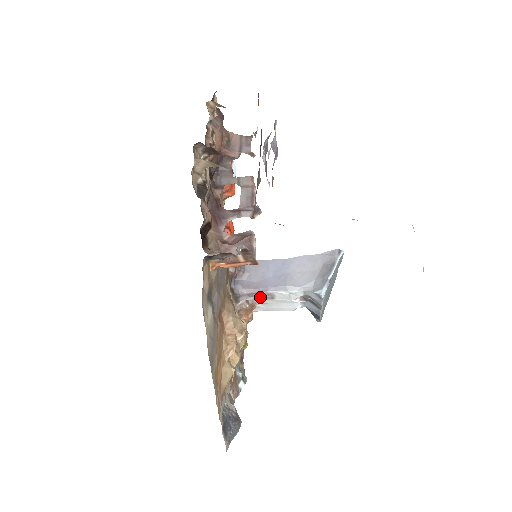
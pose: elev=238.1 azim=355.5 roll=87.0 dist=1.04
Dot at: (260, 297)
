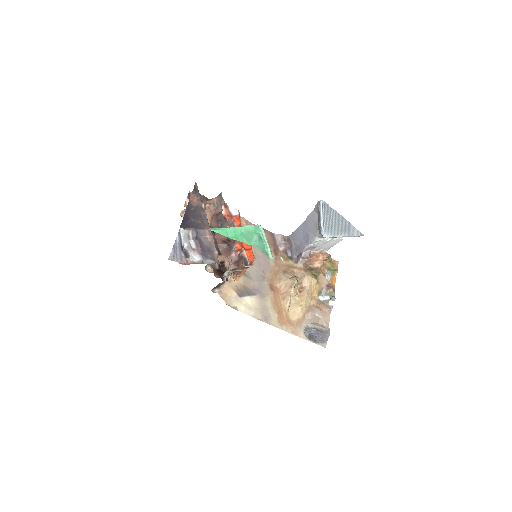
Dot at: (307, 251)
